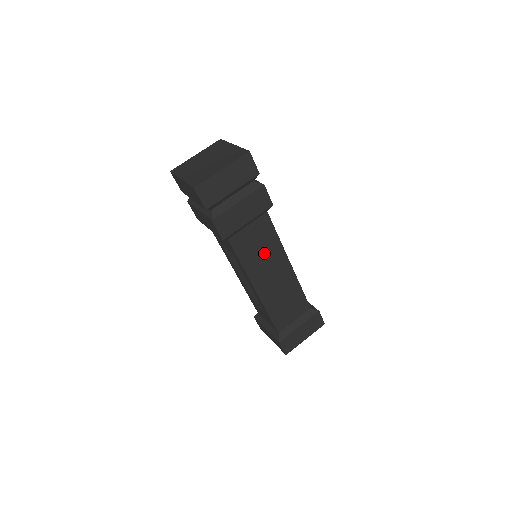
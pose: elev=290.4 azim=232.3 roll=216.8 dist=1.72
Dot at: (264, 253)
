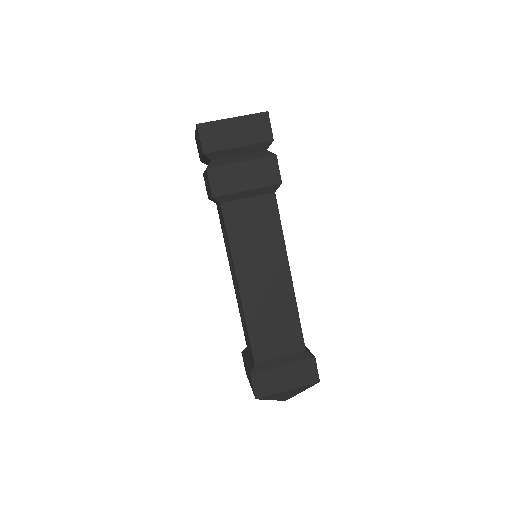
Dot at: (260, 242)
